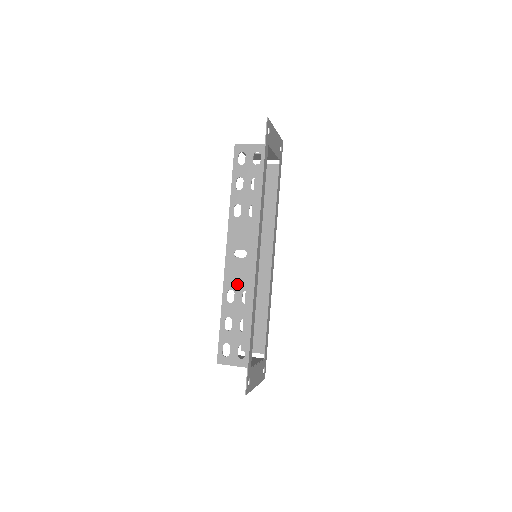
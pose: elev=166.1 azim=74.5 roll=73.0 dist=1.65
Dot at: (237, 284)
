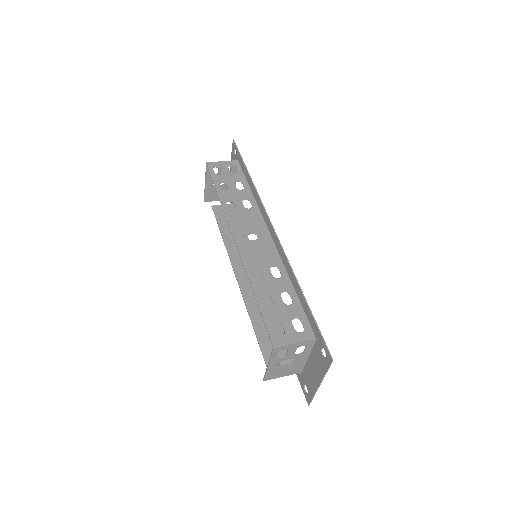
Dot at: (260, 262)
